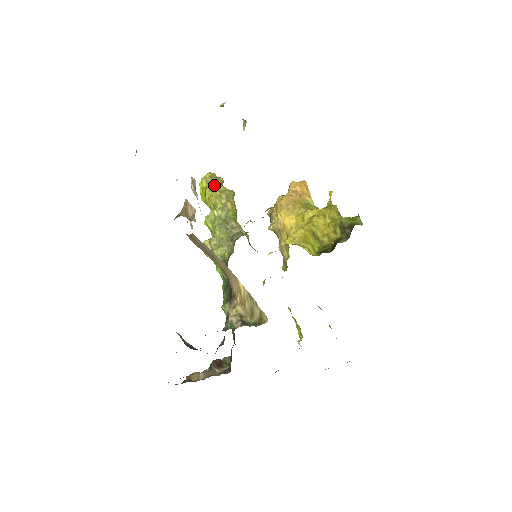
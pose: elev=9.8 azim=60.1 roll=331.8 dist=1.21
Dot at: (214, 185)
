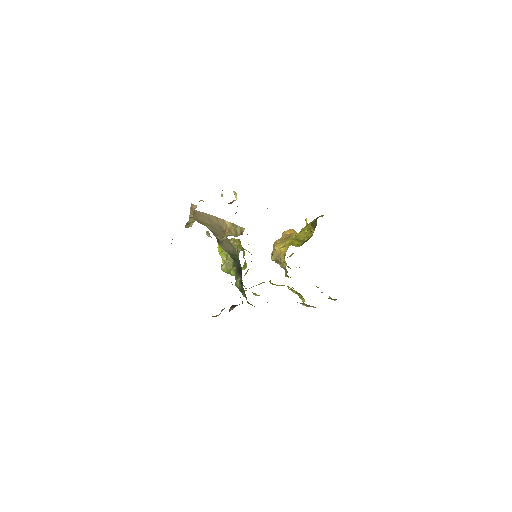
Dot at: occluded
